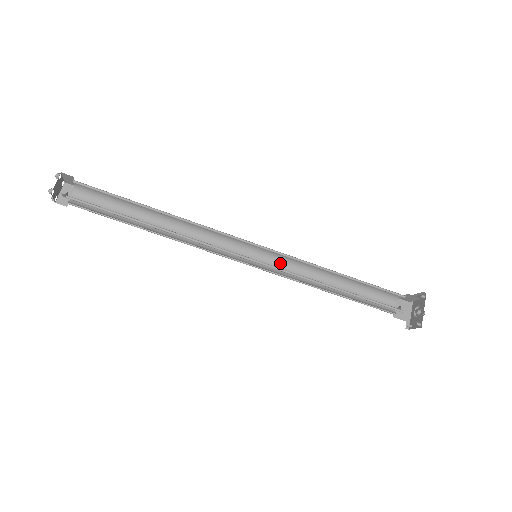
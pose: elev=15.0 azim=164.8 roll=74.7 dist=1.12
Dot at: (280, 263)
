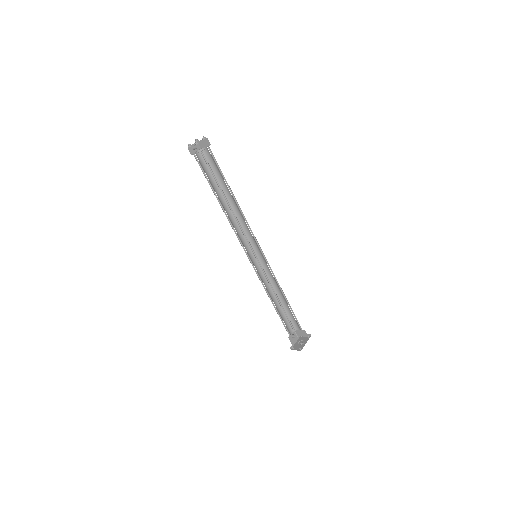
Dot at: (261, 269)
